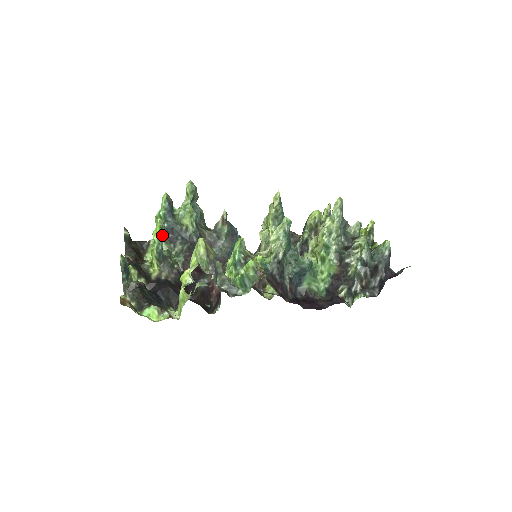
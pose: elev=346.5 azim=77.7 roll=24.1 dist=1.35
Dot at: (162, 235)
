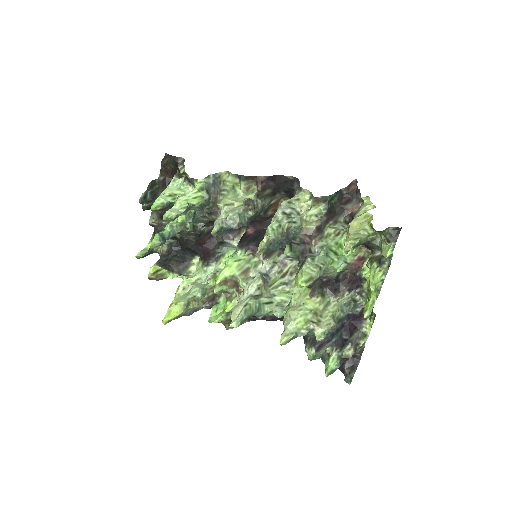
Dot at: (161, 244)
